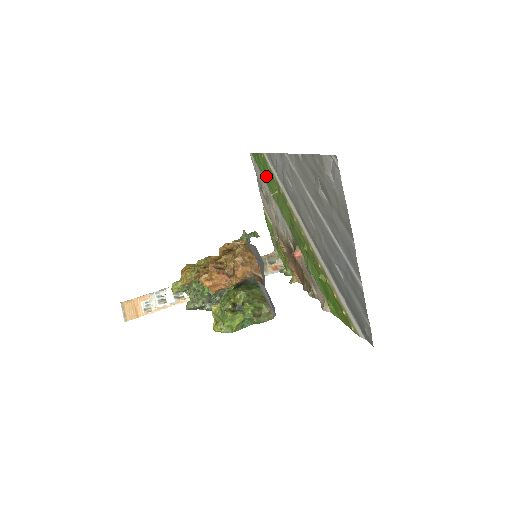
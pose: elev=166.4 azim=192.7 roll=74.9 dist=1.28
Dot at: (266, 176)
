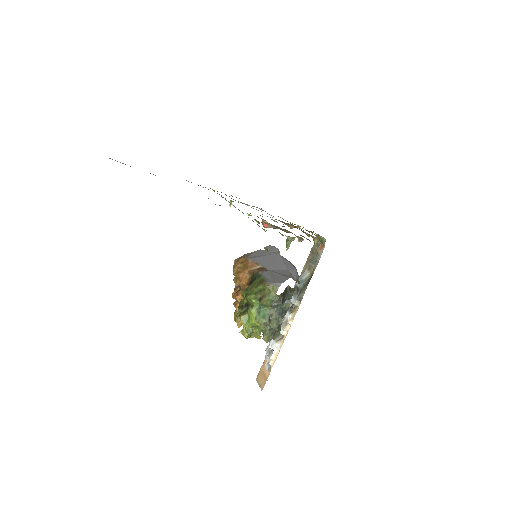
Dot at: occluded
